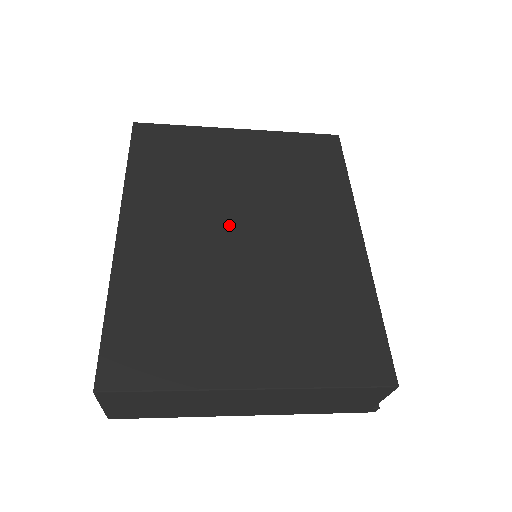
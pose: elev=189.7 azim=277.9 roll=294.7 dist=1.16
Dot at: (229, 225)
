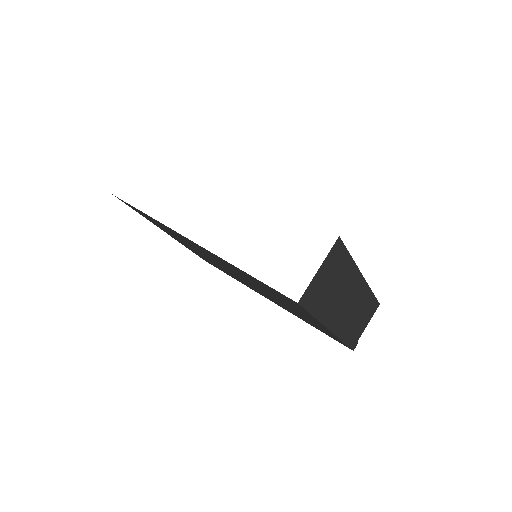
Dot at: occluded
